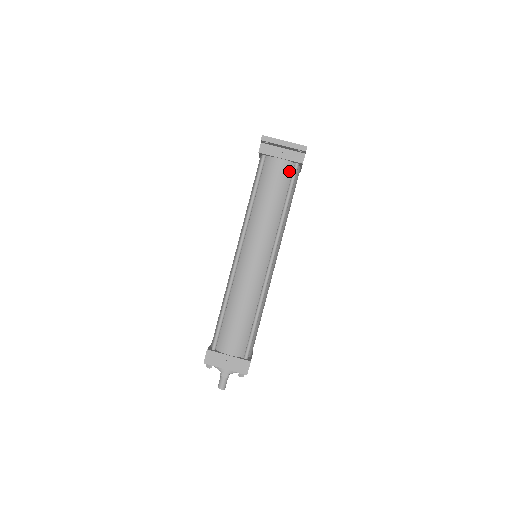
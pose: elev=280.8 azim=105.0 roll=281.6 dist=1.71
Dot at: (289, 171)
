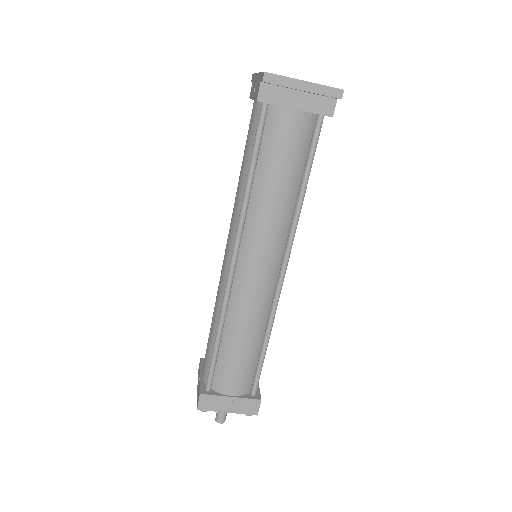
Dot at: (308, 129)
